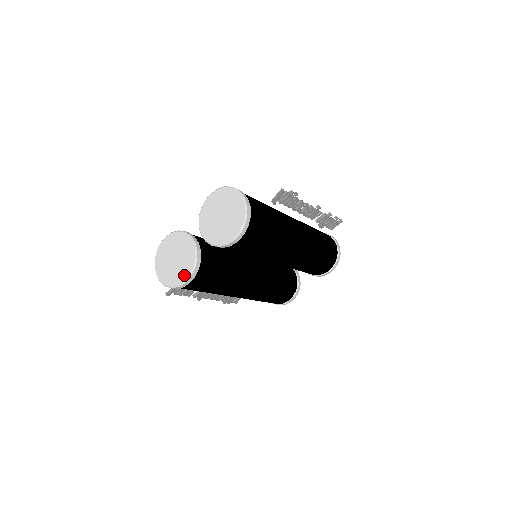
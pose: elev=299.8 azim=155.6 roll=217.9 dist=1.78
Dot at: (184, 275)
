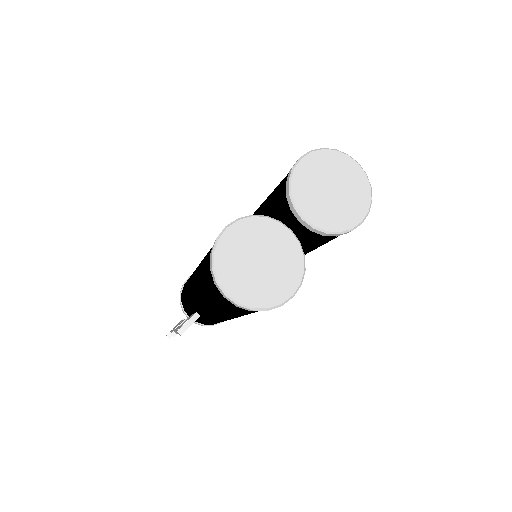
Dot at: (290, 285)
